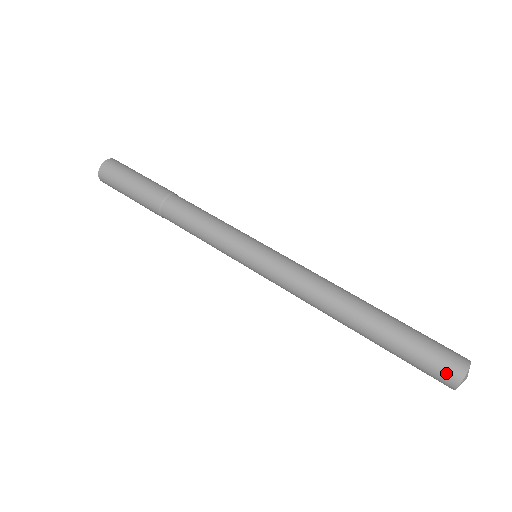
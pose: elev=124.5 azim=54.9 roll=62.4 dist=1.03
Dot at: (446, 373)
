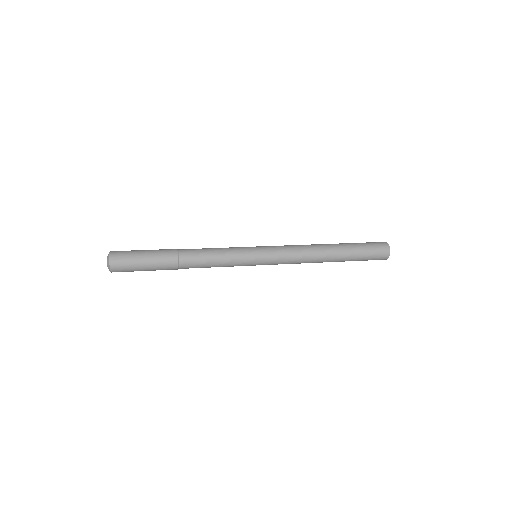
Dot at: (378, 242)
